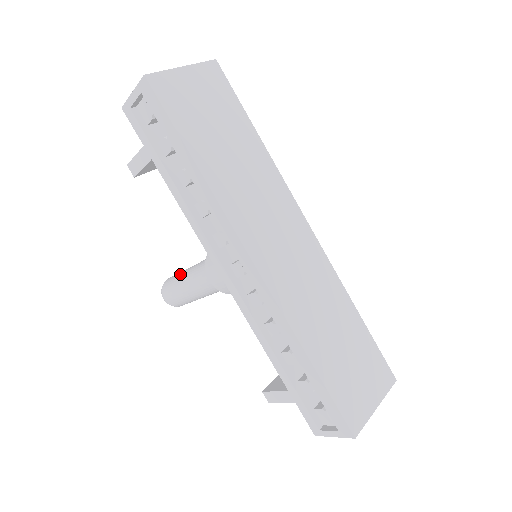
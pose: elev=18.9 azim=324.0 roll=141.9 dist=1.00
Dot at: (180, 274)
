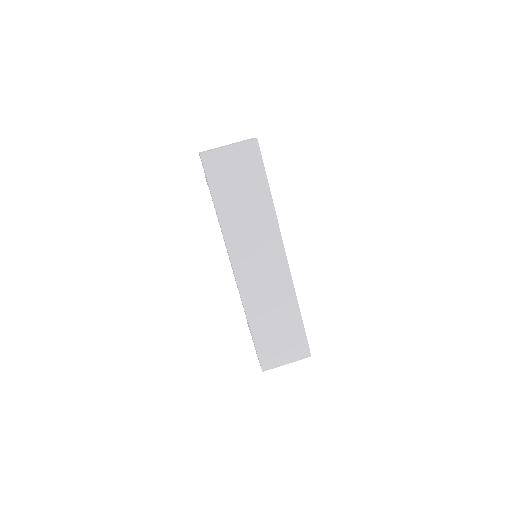
Dot at: occluded
